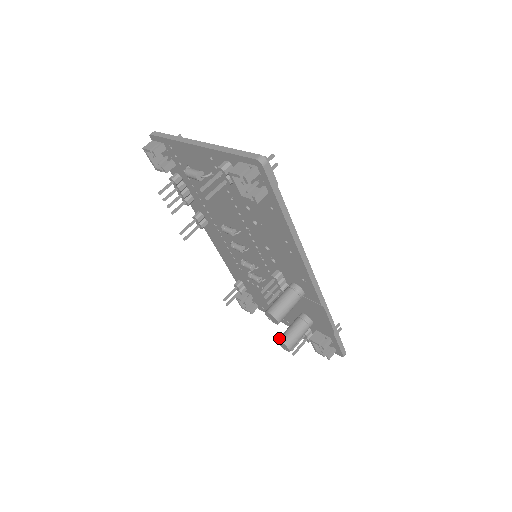
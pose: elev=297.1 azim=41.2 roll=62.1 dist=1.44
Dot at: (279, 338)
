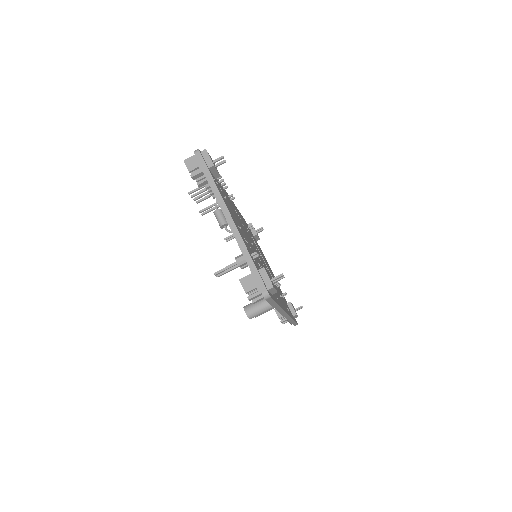
Dot at: occluded
